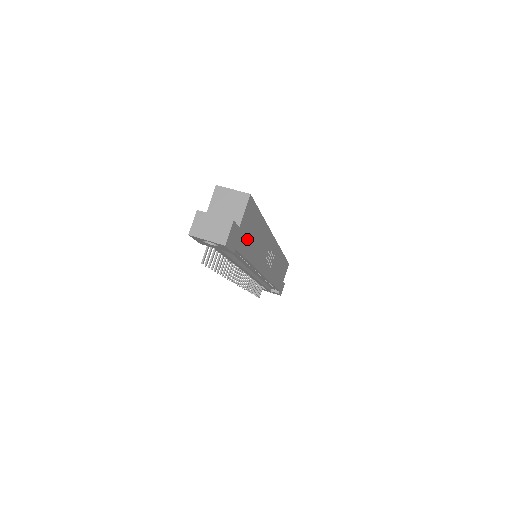
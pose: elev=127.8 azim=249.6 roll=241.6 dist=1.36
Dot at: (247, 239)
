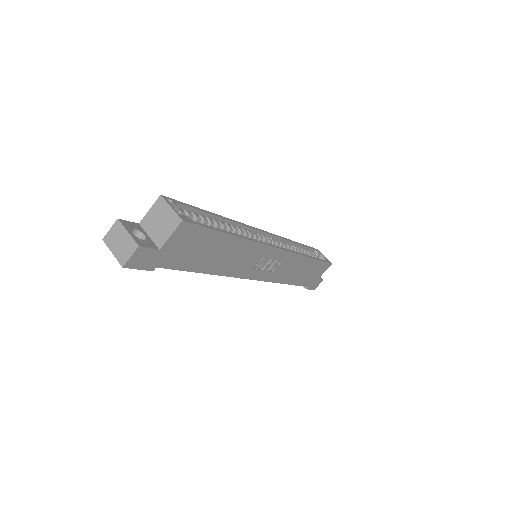
Dot at: (189, 256)
